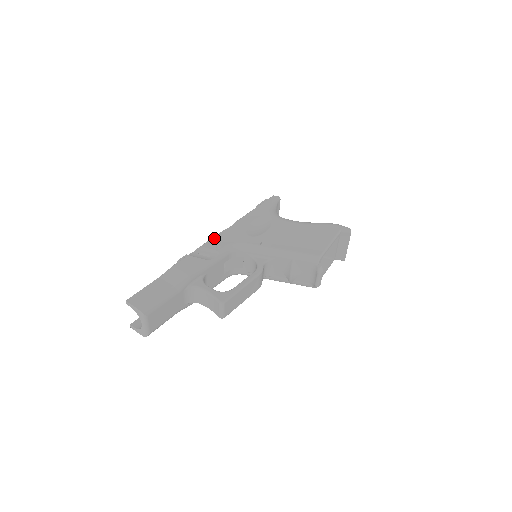
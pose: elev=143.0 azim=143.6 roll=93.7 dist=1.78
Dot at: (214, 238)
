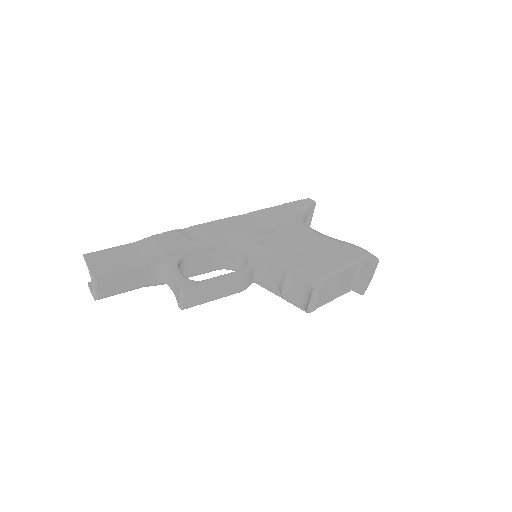
Dot at: (214, 221)
